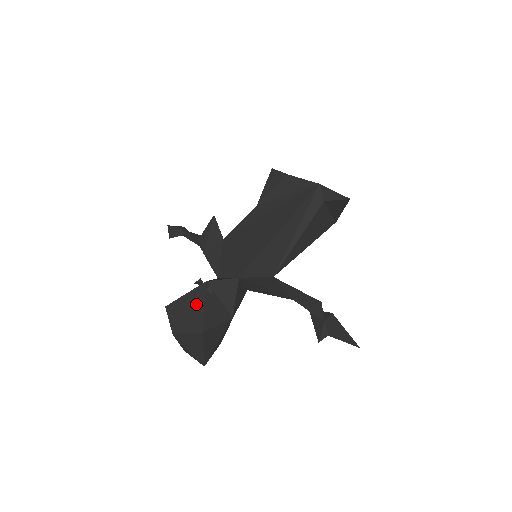
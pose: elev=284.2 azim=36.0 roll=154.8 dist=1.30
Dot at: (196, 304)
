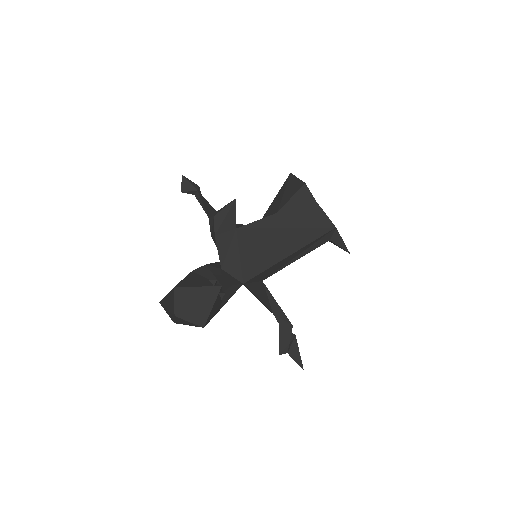
Dot at: (206, 301)
